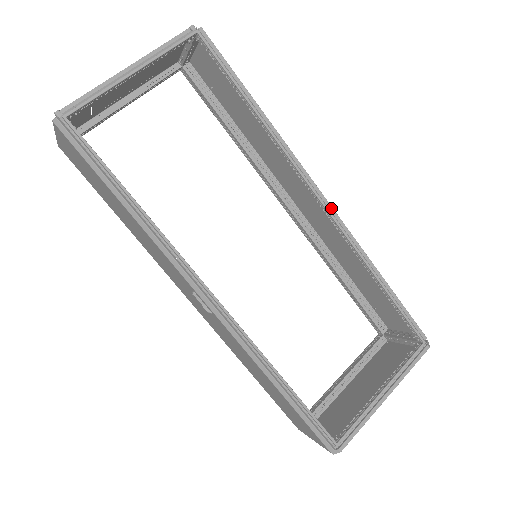
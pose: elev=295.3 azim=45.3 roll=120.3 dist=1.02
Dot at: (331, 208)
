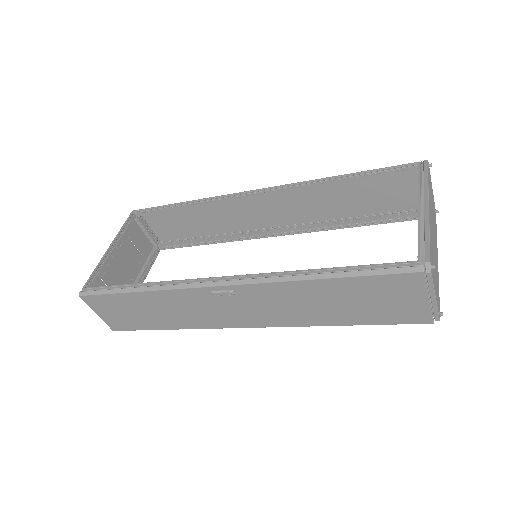
Dot at: occluded
